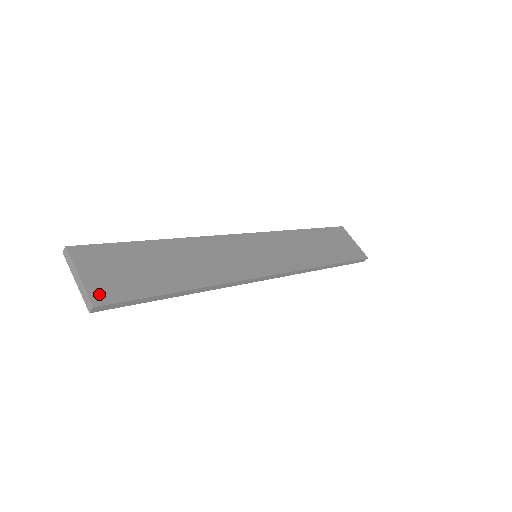
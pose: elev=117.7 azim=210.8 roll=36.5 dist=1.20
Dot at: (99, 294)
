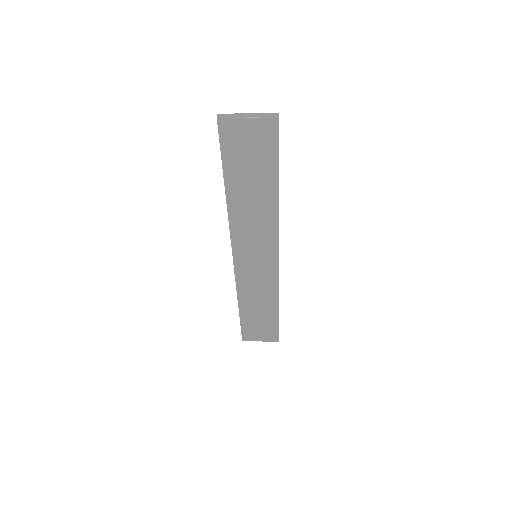
Dot at: occluded
